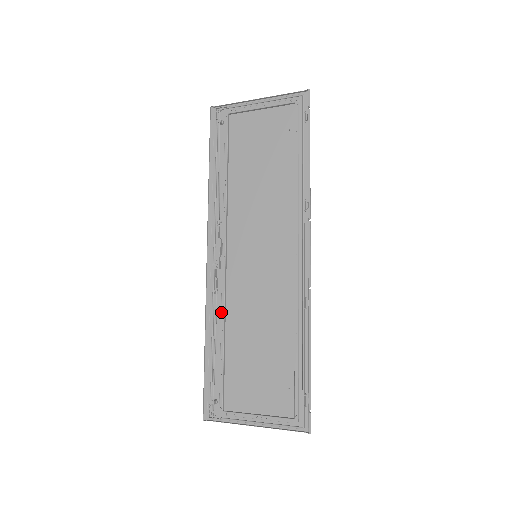
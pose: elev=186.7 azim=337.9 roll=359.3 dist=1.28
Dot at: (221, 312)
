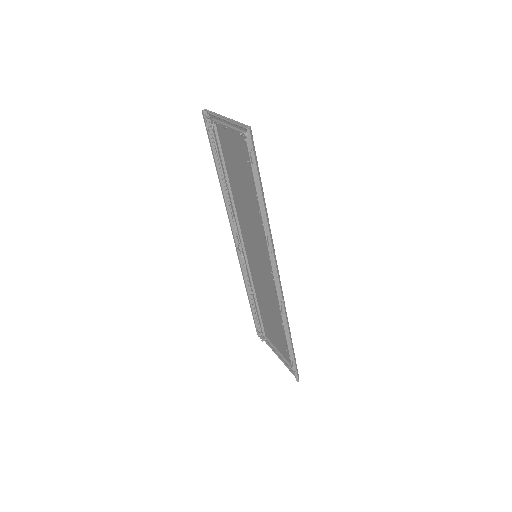
Dot at: occluded
